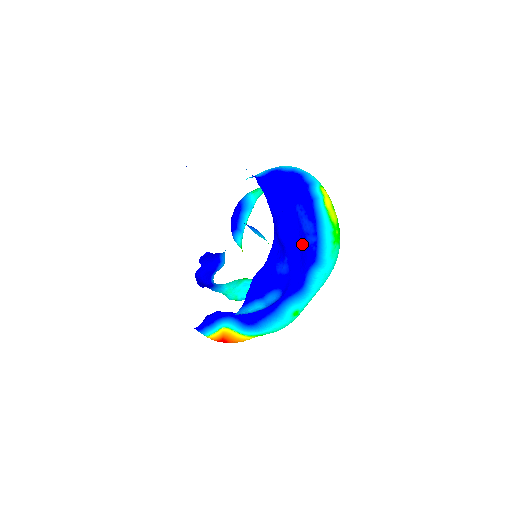
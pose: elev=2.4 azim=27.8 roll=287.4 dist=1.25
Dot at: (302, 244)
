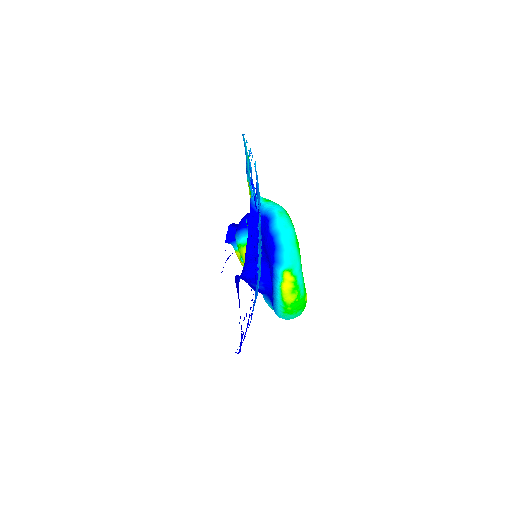
Dot at: occluded
